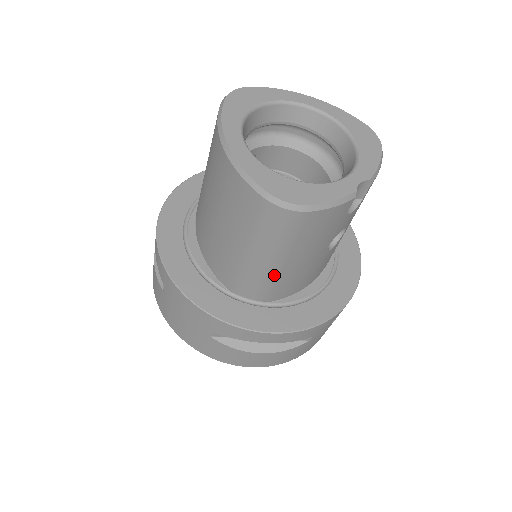
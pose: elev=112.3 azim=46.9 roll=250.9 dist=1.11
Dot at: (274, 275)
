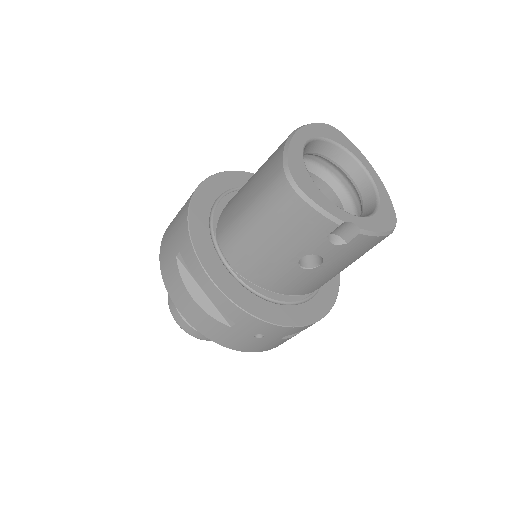
Dot at: (249, 241)
